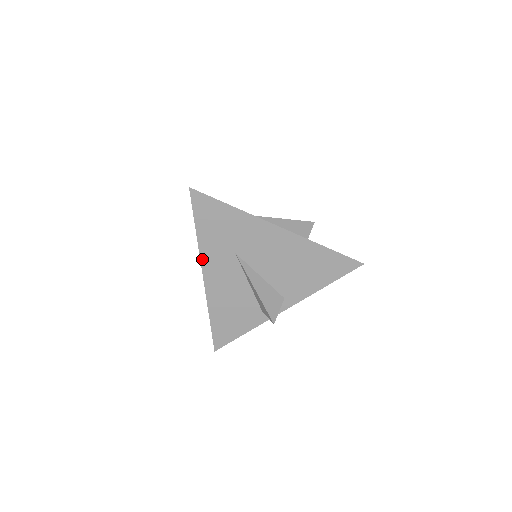
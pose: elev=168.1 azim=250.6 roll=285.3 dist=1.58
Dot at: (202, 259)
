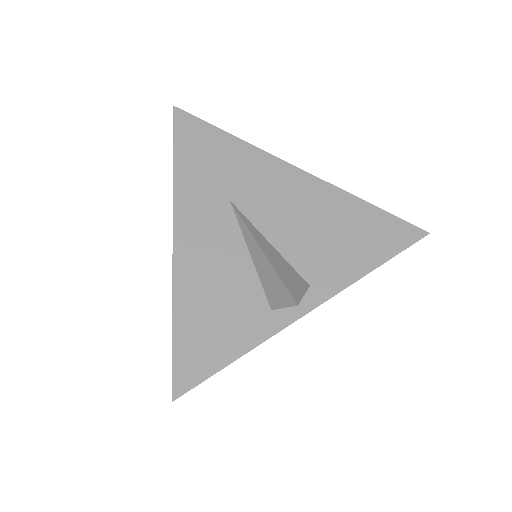
Dot at: (176, 207)
